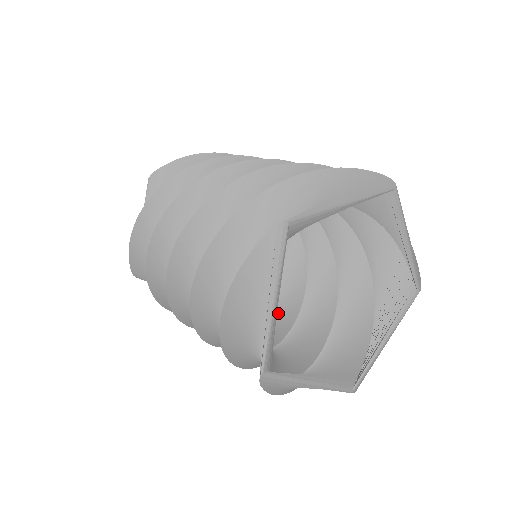
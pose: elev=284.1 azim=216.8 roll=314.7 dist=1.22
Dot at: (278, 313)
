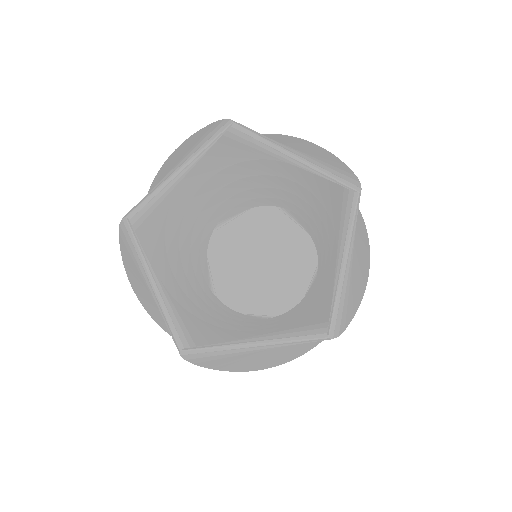
Dot at: occluded
